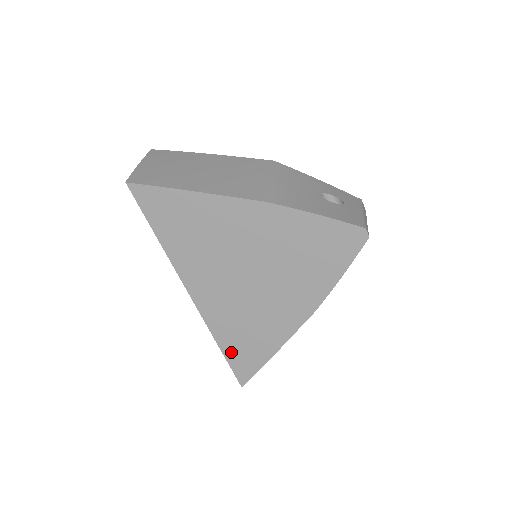
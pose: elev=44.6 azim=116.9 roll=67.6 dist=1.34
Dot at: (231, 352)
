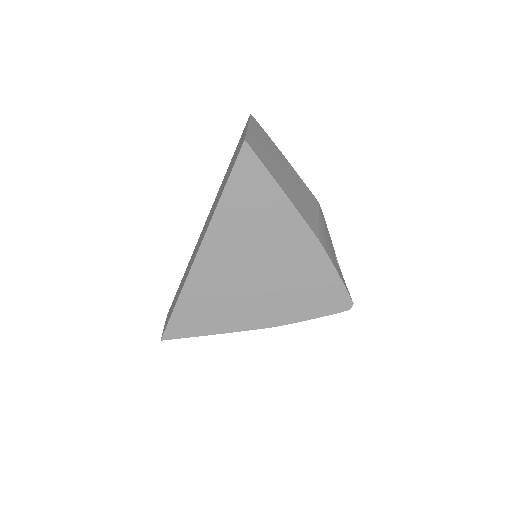
Dot at: (182, 311)
